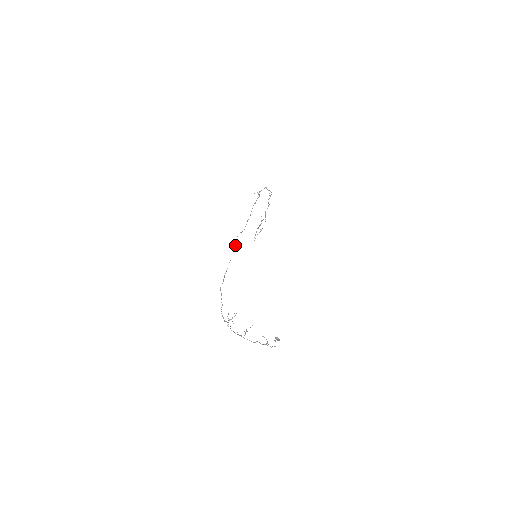
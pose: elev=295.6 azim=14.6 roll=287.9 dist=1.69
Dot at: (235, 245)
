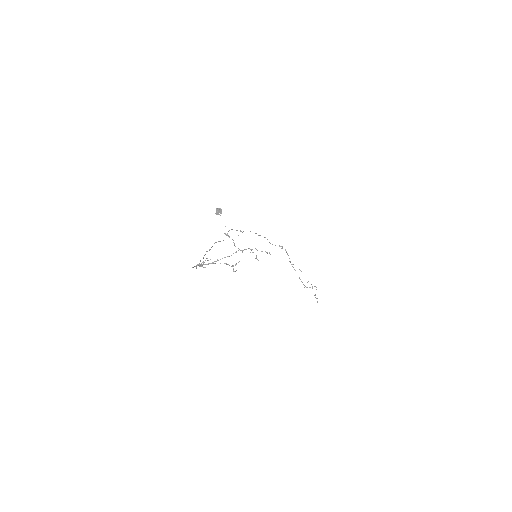
Dot at: occluded
